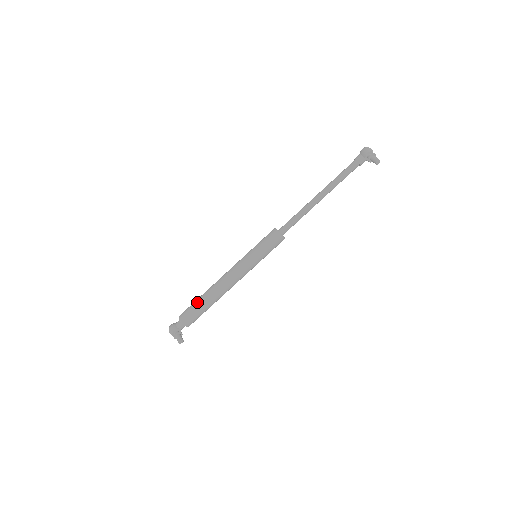
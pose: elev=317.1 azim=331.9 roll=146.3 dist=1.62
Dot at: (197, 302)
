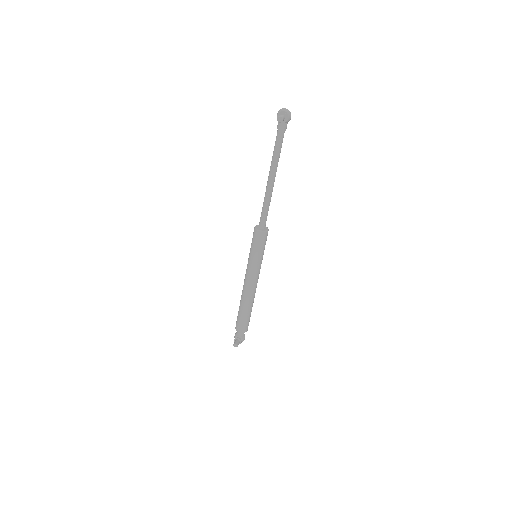
Dot at: occluded
